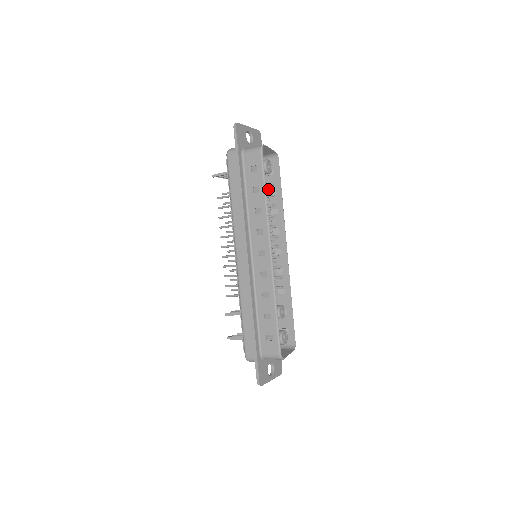
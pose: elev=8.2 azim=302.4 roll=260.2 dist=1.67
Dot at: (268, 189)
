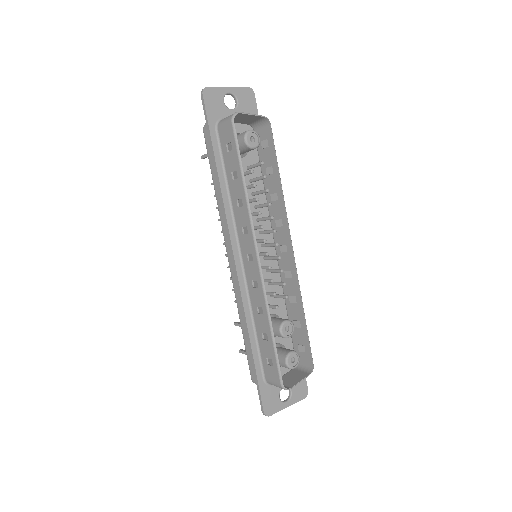
Dot at: (252, 171)
